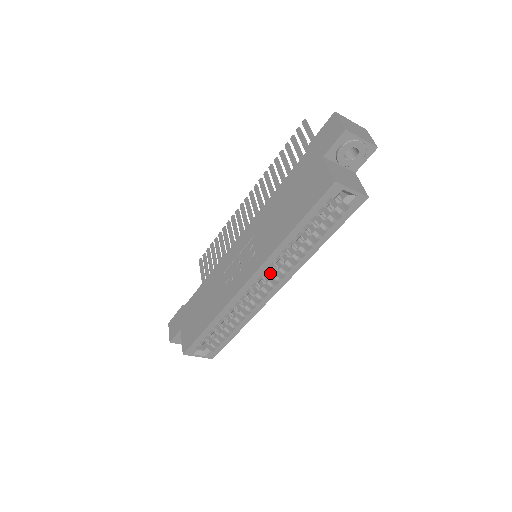
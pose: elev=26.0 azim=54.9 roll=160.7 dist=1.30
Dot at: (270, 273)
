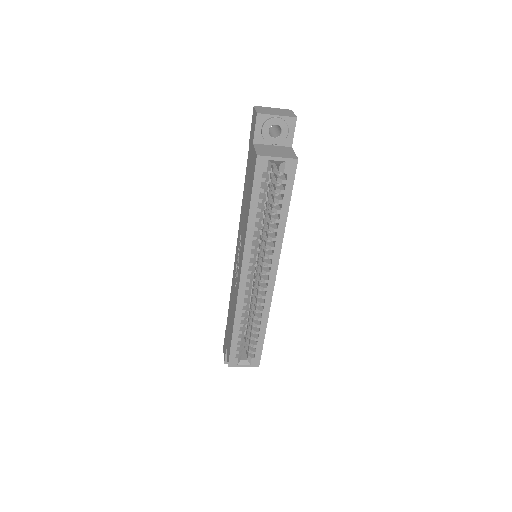
Dot at: (262, 263)
